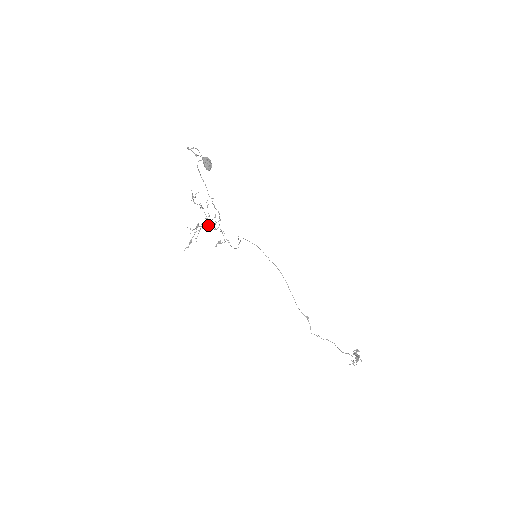
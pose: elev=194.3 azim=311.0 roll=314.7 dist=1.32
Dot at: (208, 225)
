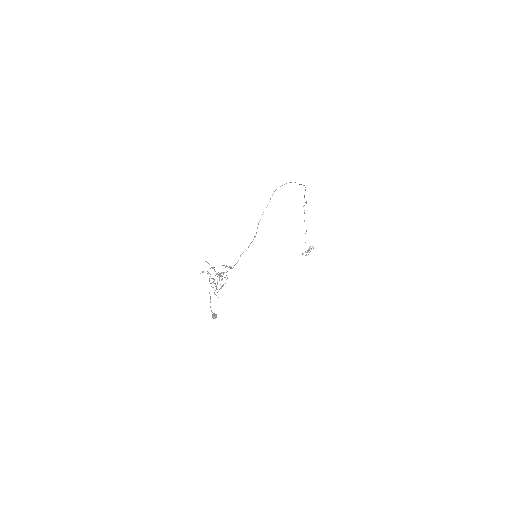
Dot at: (218, 274)
